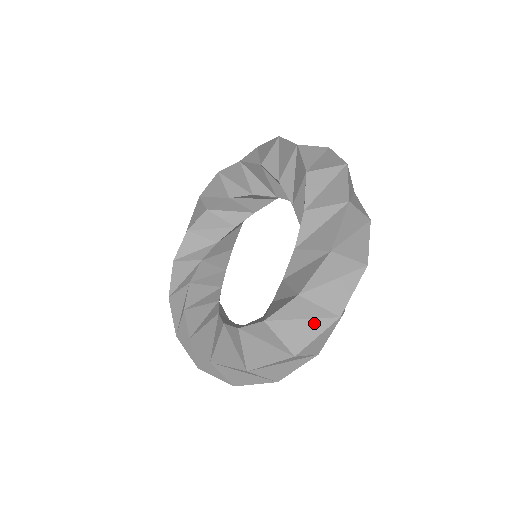
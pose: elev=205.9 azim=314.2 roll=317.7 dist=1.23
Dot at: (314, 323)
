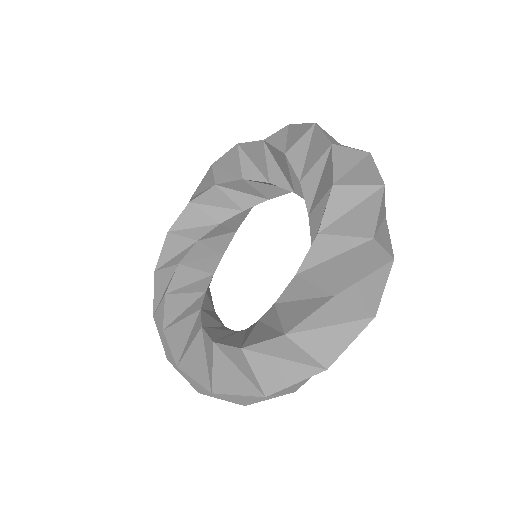
Dot at: (296, 367)
